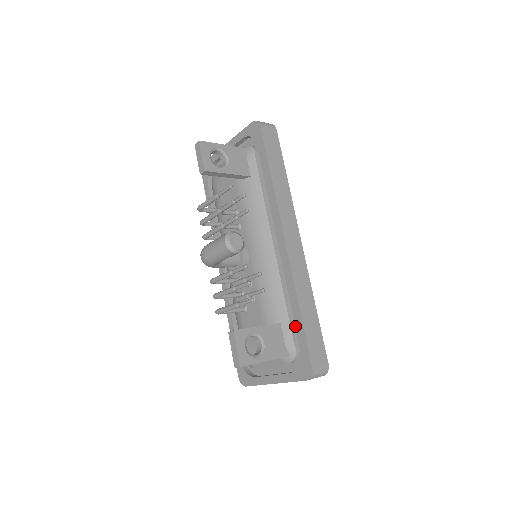
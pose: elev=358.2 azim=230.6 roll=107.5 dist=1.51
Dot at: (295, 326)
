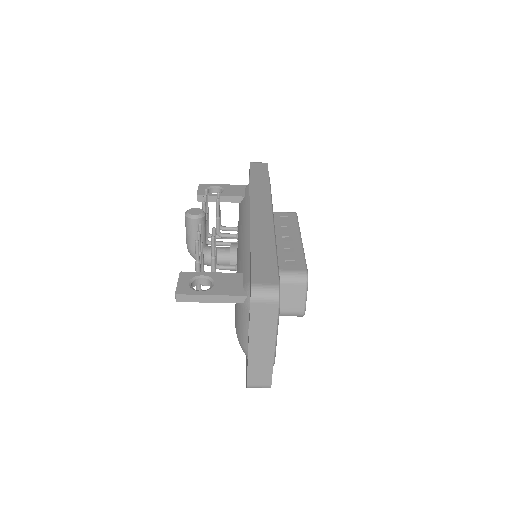
Dot at: occluded
